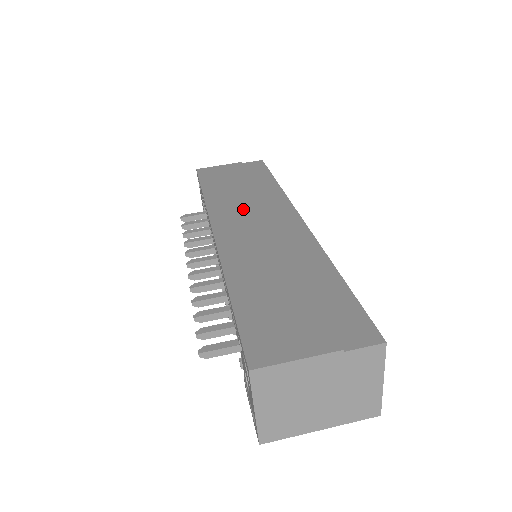
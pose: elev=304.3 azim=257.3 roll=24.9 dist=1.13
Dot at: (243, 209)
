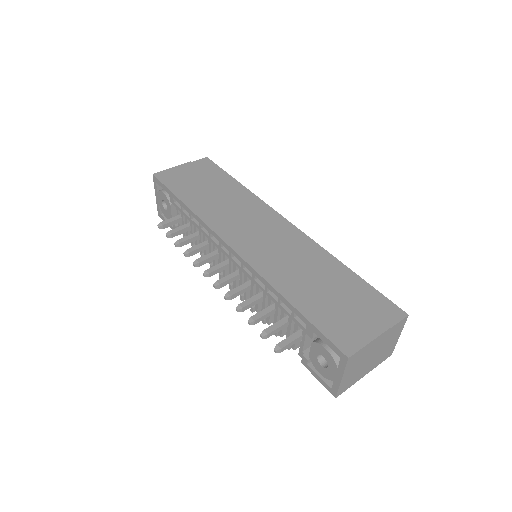
Dot at: (236, 218)
